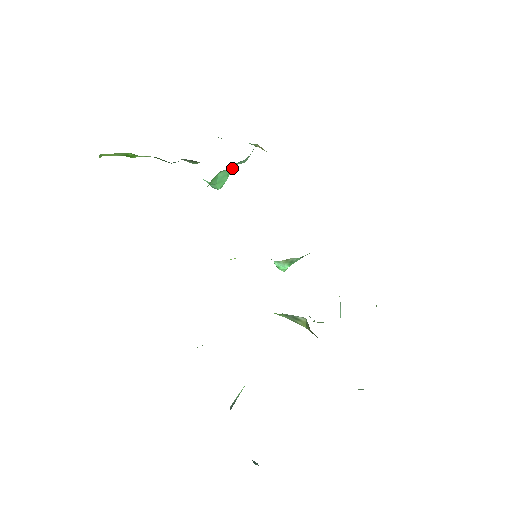
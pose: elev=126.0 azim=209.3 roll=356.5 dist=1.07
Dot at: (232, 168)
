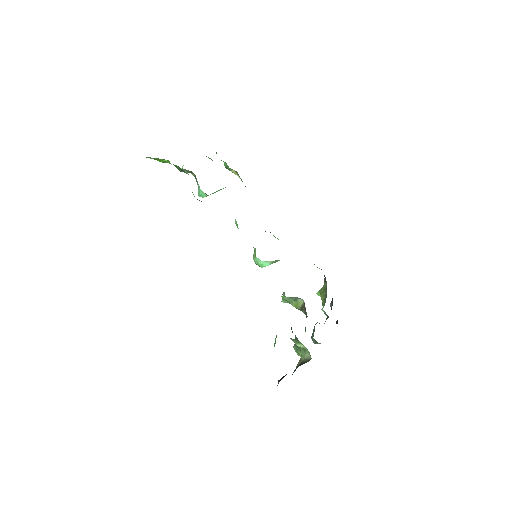
Dot at: occluded
